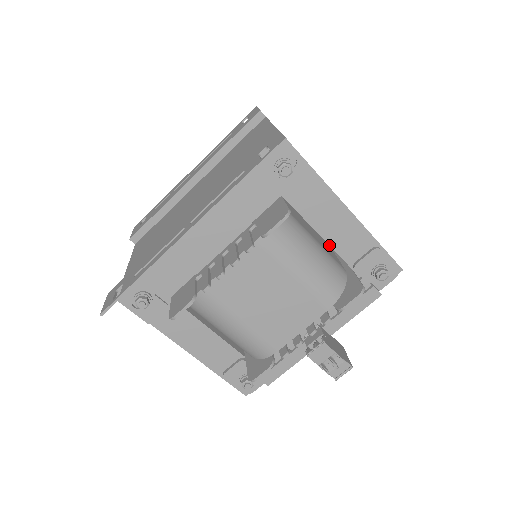
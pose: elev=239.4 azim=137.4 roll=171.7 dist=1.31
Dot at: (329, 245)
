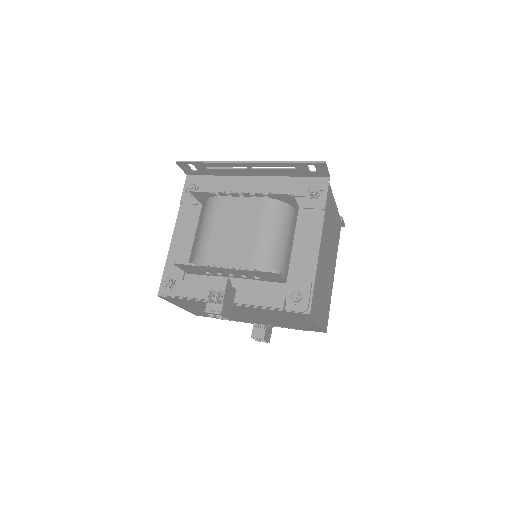
Dot at: (291, 254)
